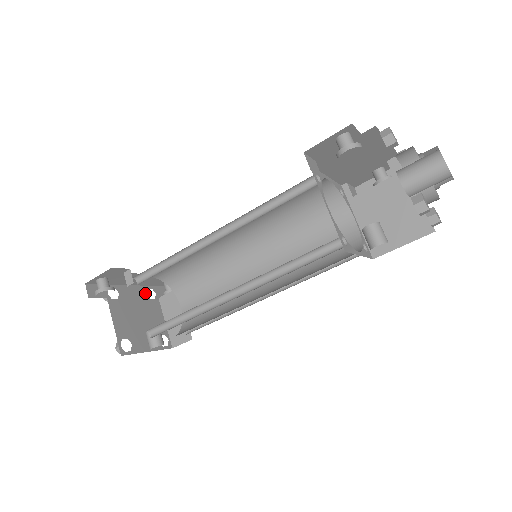
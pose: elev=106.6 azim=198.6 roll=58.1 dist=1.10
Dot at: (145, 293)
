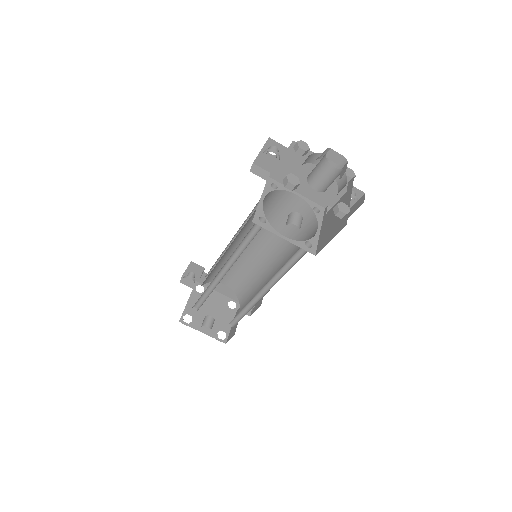
Dot at: (227, 302)
